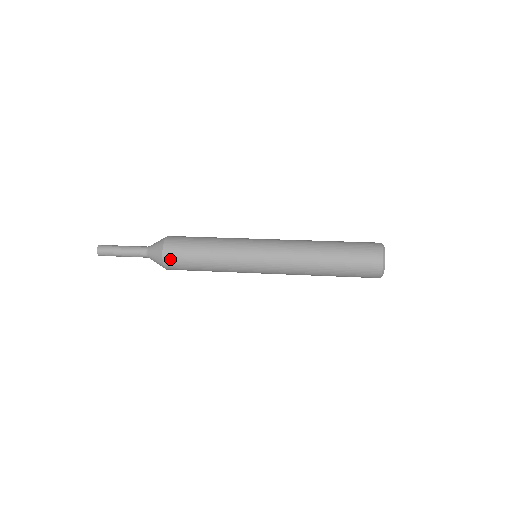
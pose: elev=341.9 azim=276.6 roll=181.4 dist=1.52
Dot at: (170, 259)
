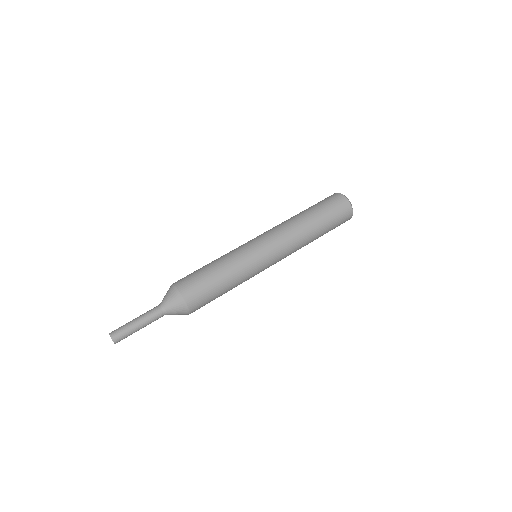
Dot at: (192, 297)
